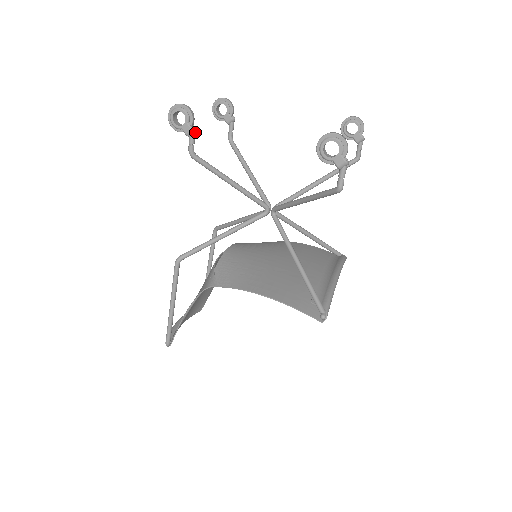
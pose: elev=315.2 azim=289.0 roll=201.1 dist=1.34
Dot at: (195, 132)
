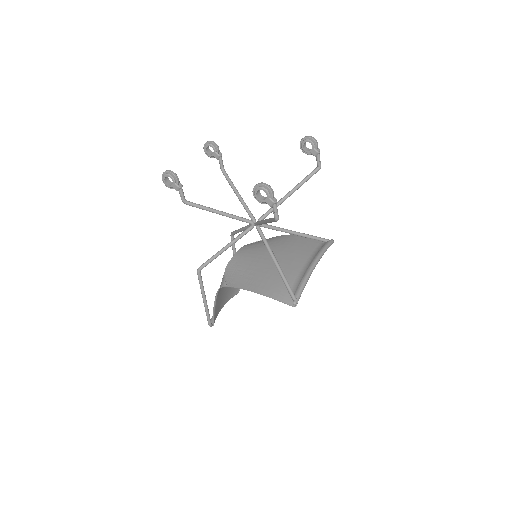
Dot at: occluded
